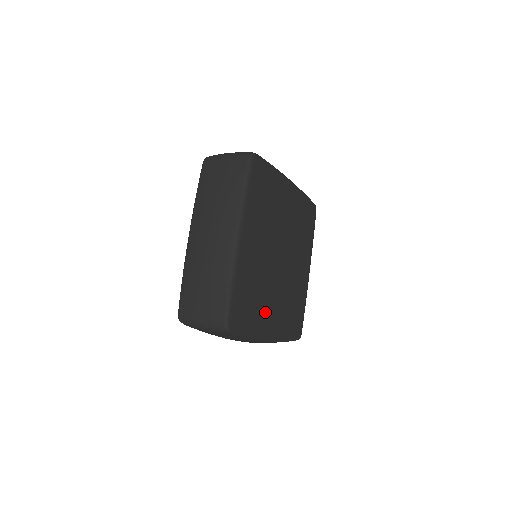
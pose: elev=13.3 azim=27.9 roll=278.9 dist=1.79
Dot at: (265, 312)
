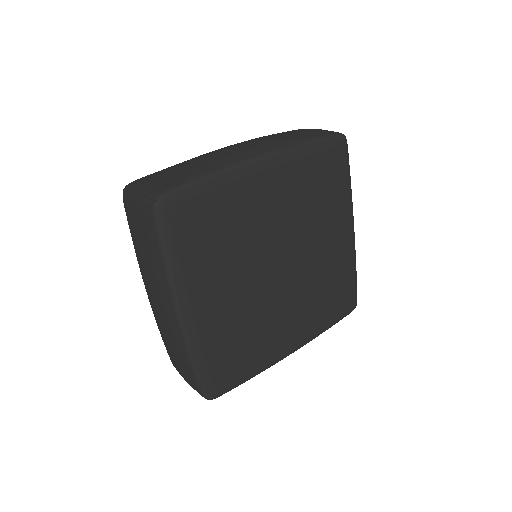
Dot at: (270, 340)
